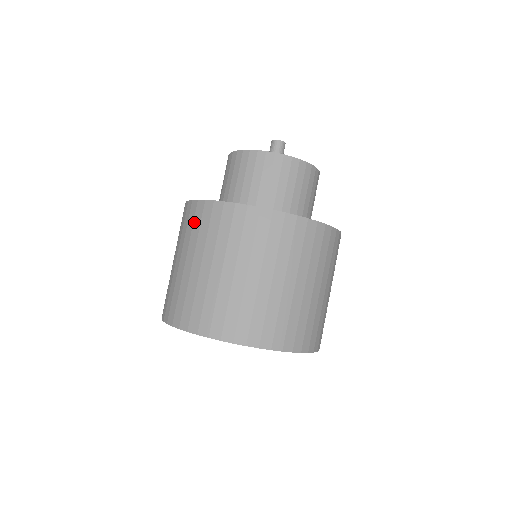
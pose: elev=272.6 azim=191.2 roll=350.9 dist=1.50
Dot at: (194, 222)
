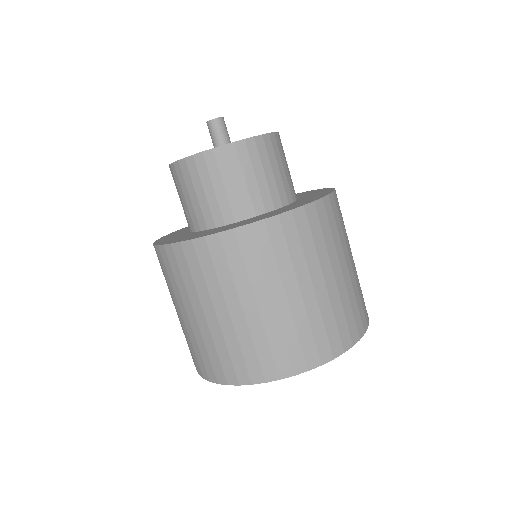
Dot at: (190, 269)
